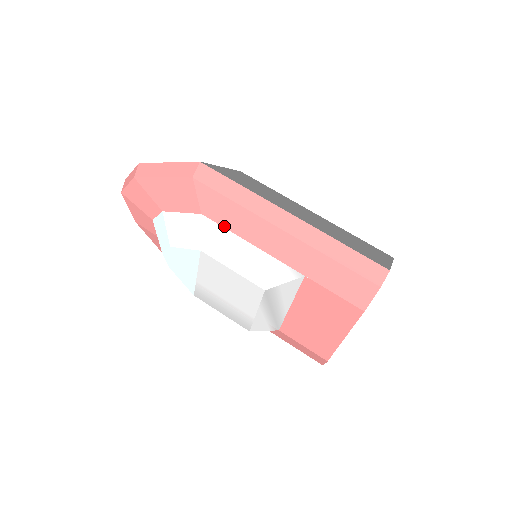
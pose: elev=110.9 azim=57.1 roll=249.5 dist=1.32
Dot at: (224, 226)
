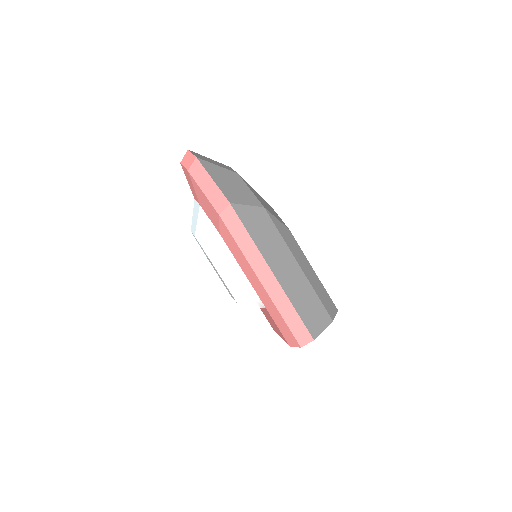
Dot at: (230, 250)
